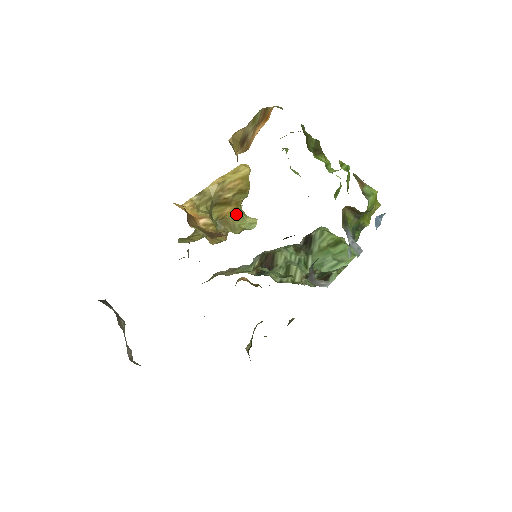
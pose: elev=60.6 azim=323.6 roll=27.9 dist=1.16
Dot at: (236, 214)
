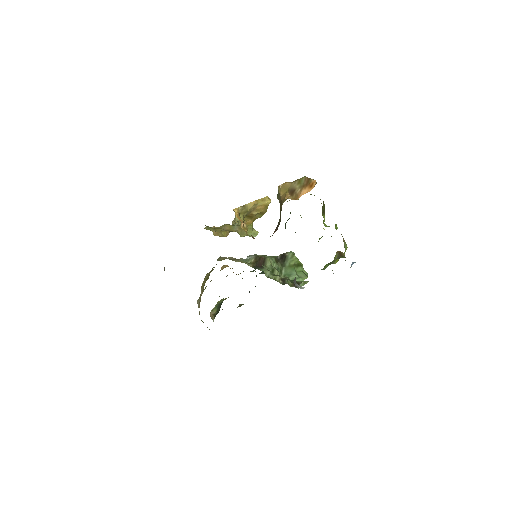
Dot at: (250, 225)
